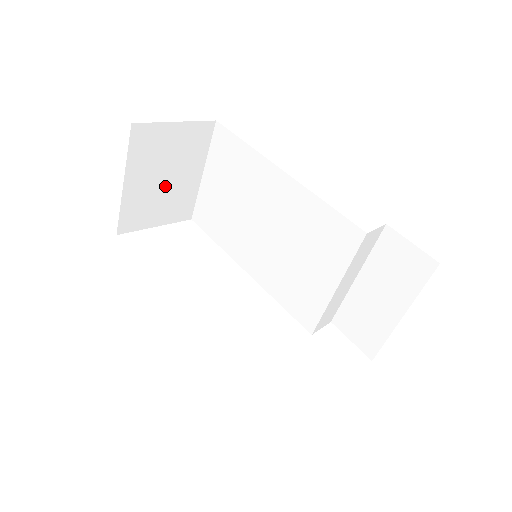
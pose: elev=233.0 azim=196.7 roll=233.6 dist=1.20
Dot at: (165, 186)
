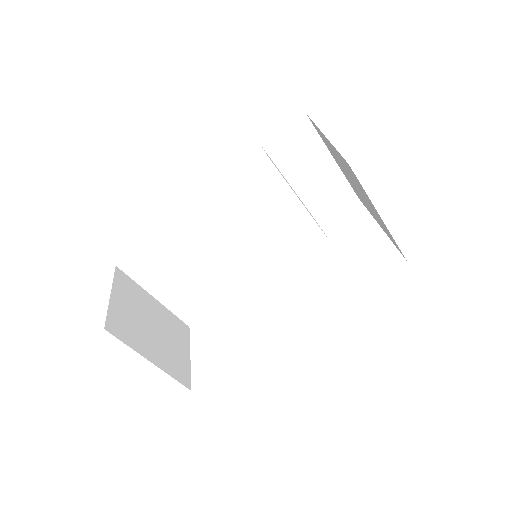
Dot at: (159, 332)
